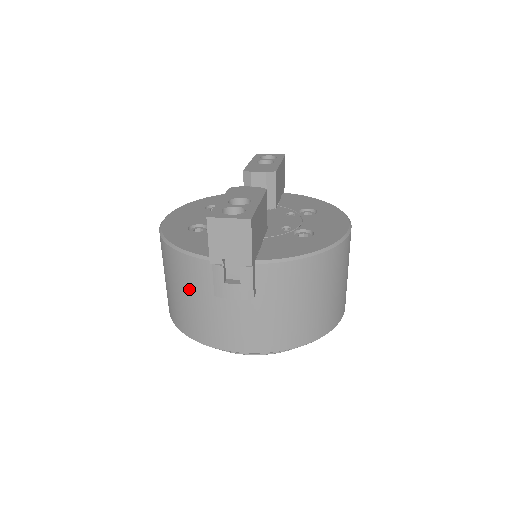
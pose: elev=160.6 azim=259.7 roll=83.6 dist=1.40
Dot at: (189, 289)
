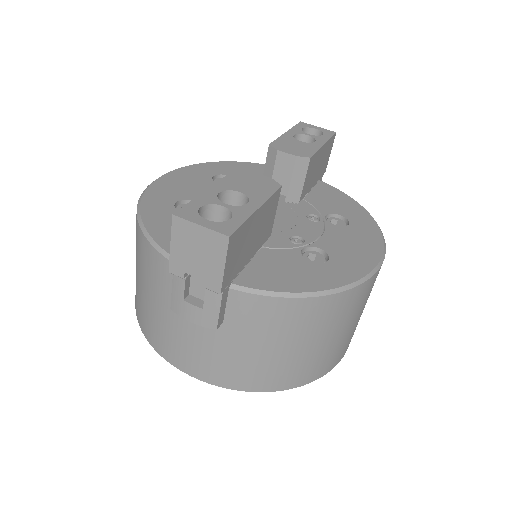
Dot at: (149, 285)
